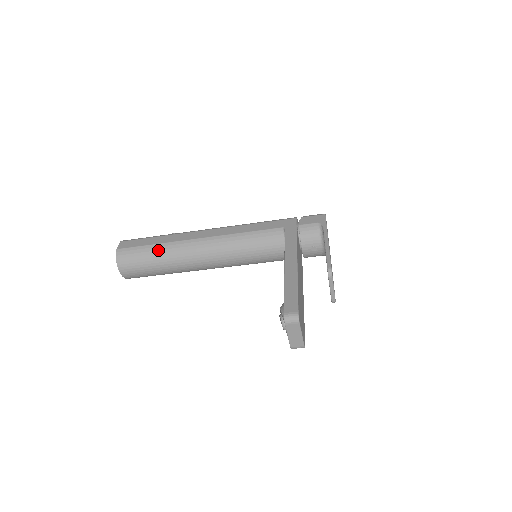
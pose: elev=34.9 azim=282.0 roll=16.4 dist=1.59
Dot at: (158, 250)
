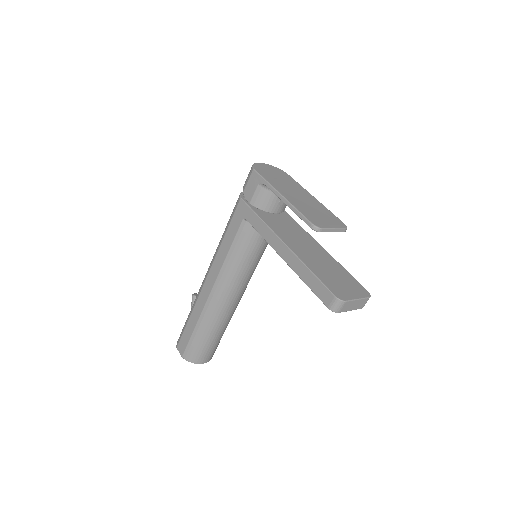
Dot at: (201, 330)
